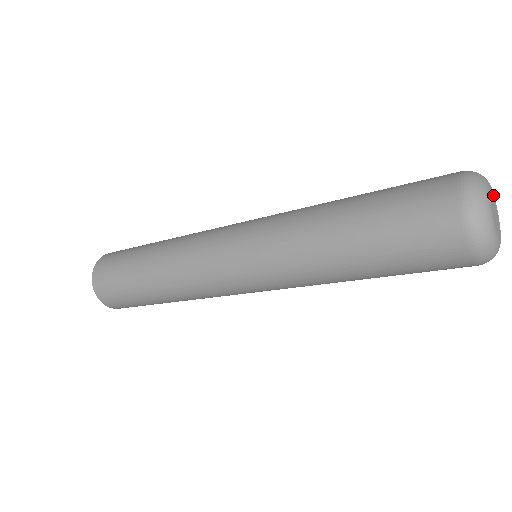
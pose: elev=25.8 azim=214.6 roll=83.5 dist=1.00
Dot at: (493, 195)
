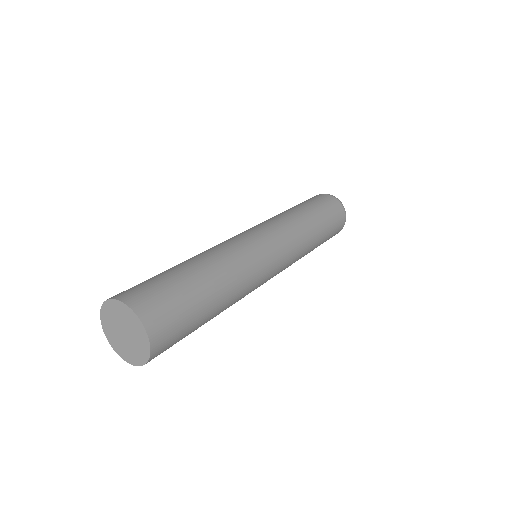
Dot at: occluded
